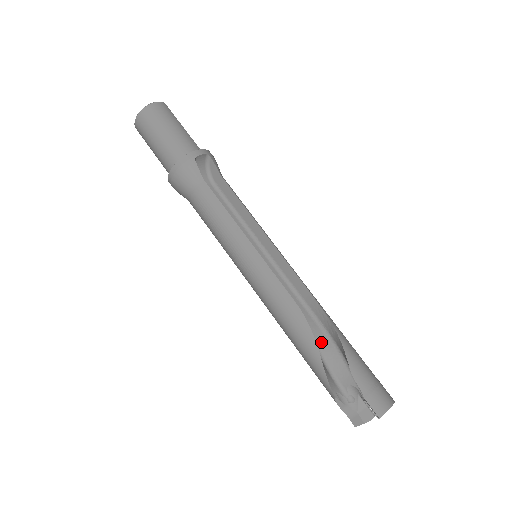
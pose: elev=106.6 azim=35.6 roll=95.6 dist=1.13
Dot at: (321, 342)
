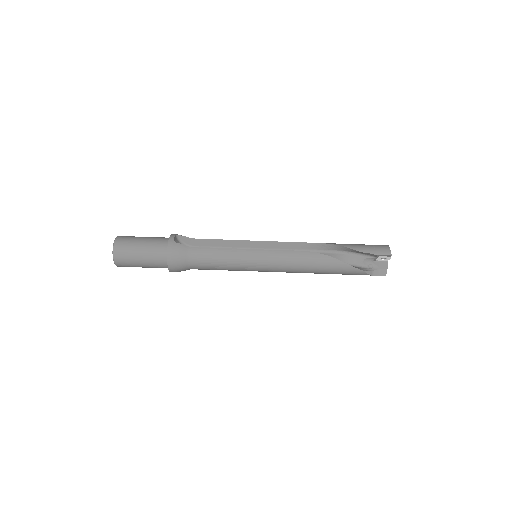
Dot at: occluded
